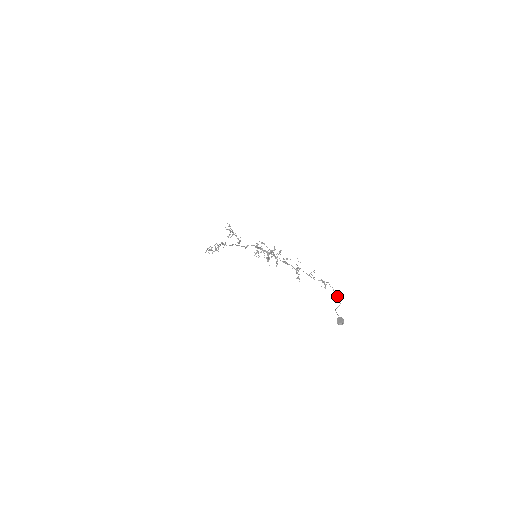
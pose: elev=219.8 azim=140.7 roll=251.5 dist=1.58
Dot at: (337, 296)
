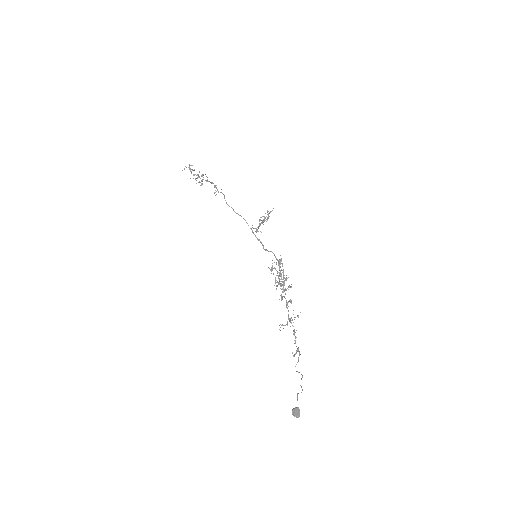
Dot at: occluded
